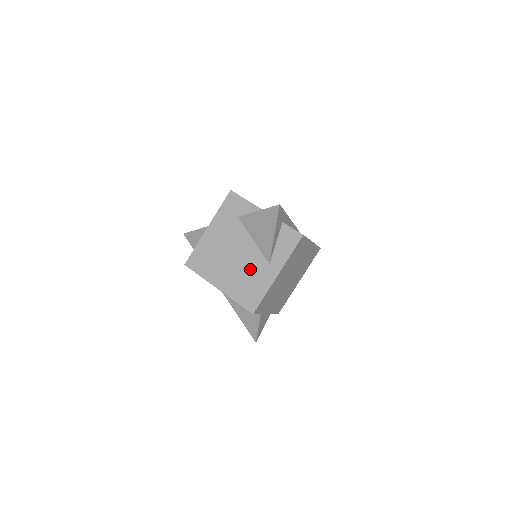
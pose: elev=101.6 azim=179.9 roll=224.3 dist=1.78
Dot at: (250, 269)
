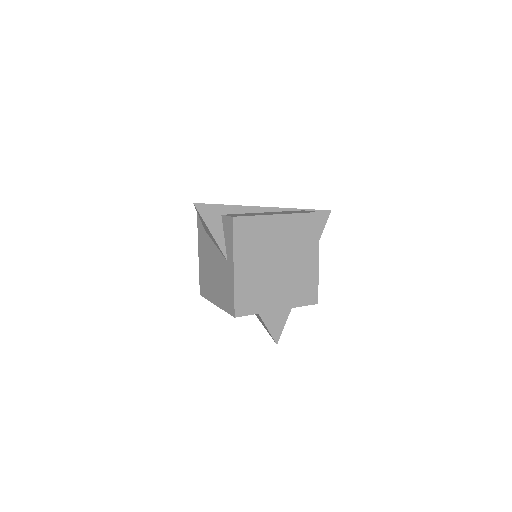
Dot at: (222, 274)
